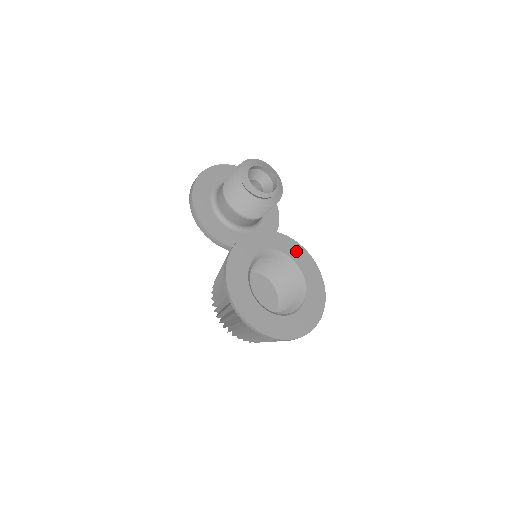
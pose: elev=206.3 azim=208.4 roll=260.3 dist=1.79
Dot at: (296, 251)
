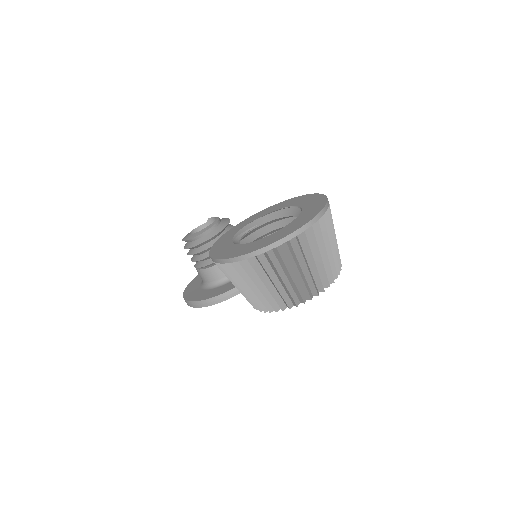
Dot at: (266, 212)
